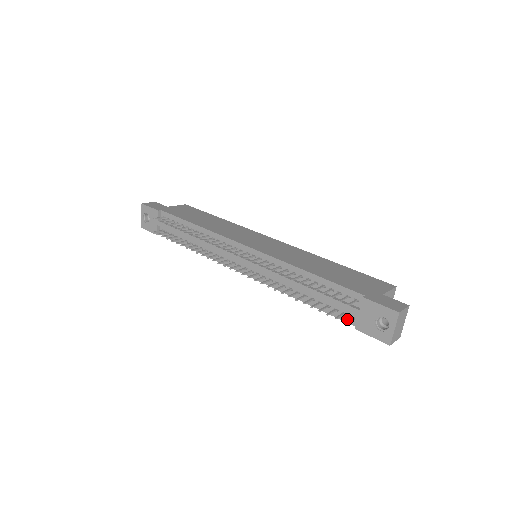
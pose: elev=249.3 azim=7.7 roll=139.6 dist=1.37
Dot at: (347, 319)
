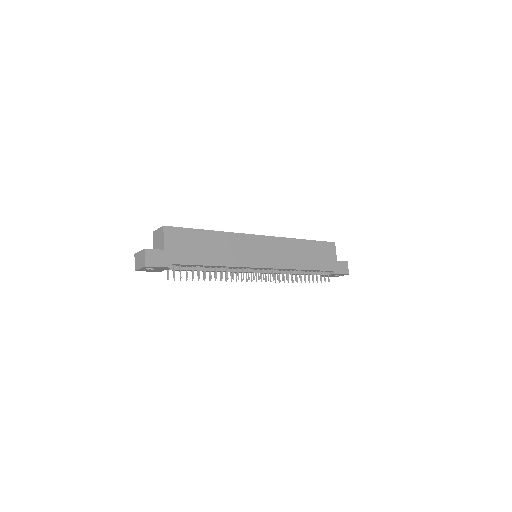
Dot at: occluded
